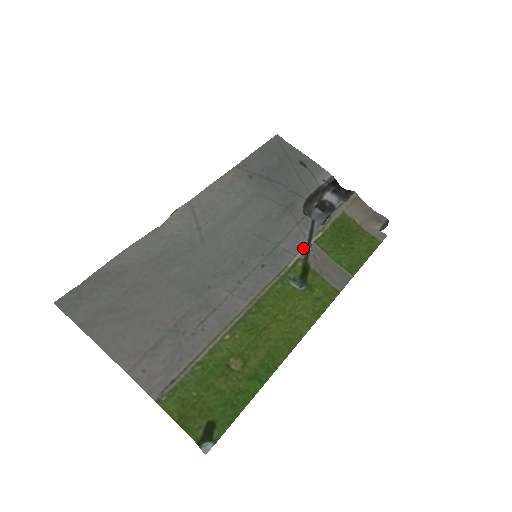
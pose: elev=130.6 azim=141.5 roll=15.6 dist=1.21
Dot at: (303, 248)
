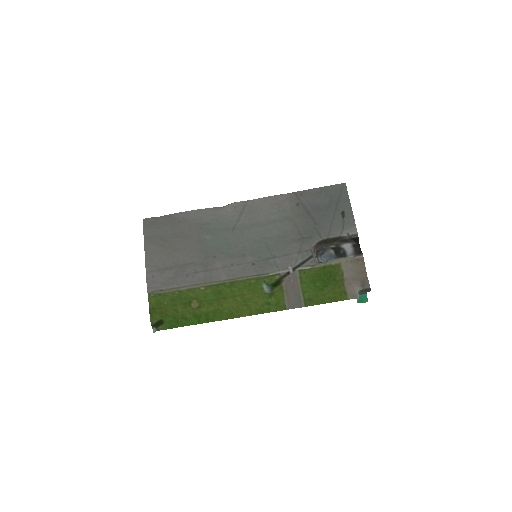
Dot at: (288, 269)
